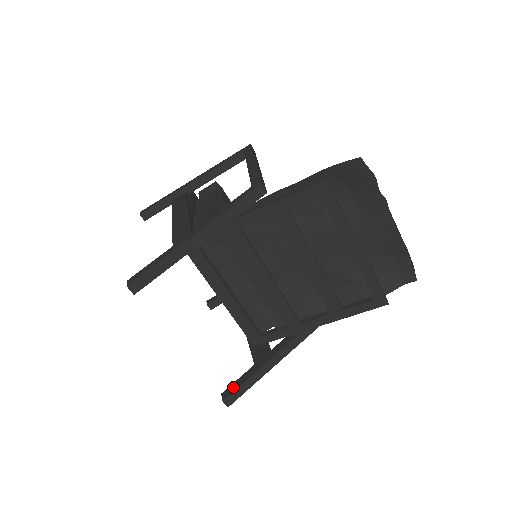
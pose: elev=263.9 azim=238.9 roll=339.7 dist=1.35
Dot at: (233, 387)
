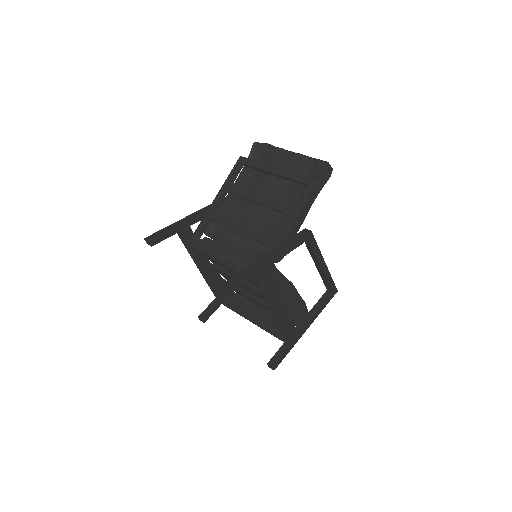
Dot at: occluded
